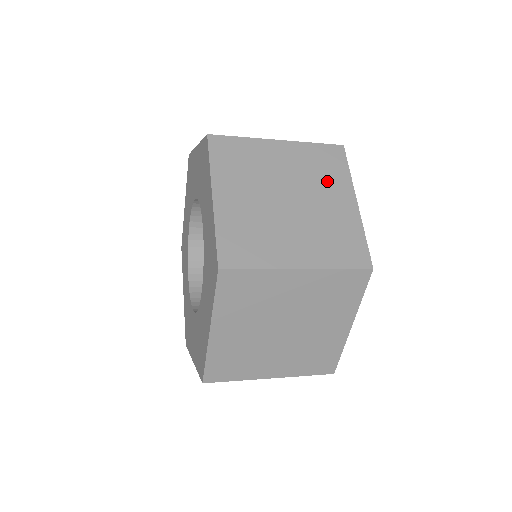
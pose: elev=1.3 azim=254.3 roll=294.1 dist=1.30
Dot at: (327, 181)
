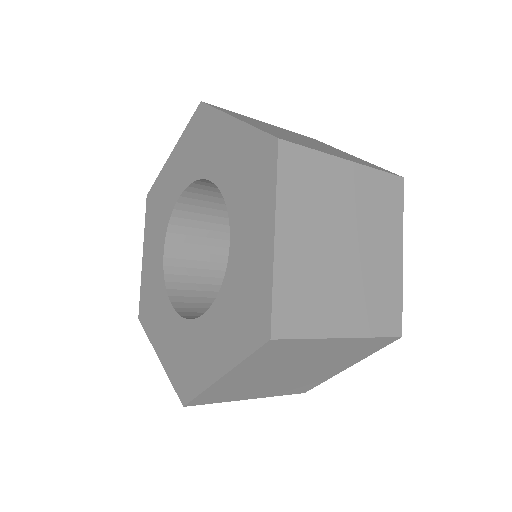
Dot at: (383, 225)
